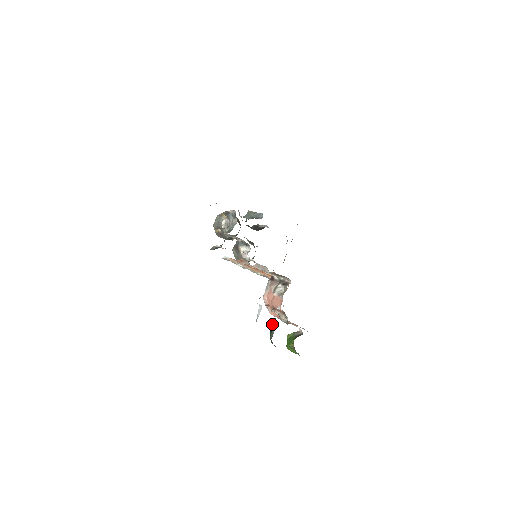
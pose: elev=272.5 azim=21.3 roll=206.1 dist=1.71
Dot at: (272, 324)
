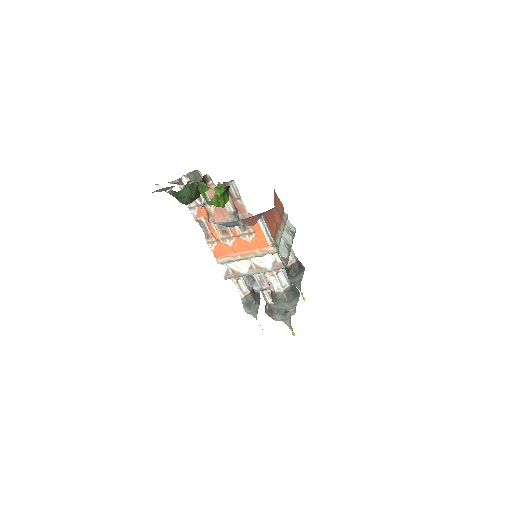
Dot at: occluded
